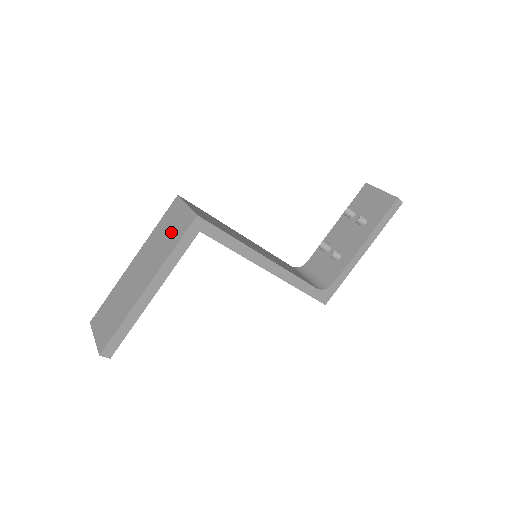
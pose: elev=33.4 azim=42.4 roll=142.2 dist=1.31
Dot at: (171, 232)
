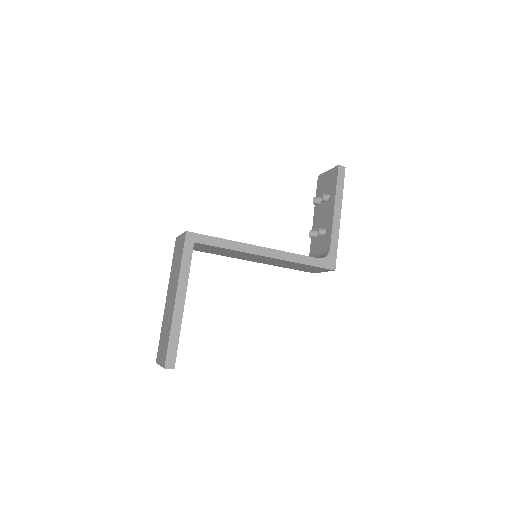
Dot at: (178, 257)
